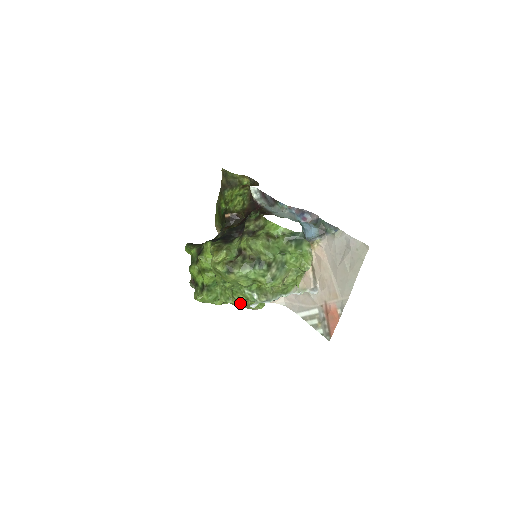
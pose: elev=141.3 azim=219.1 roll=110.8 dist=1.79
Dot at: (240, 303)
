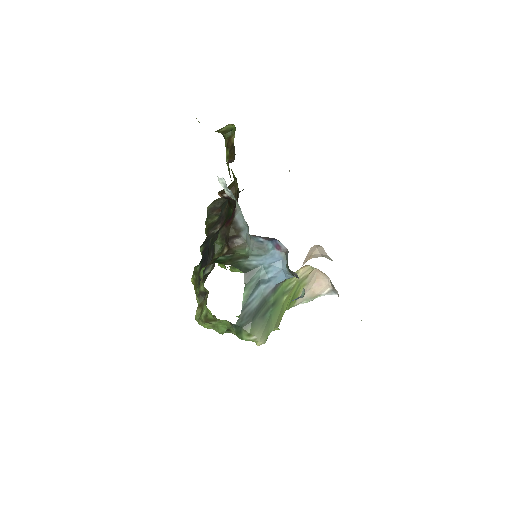
Dot at: occluded
